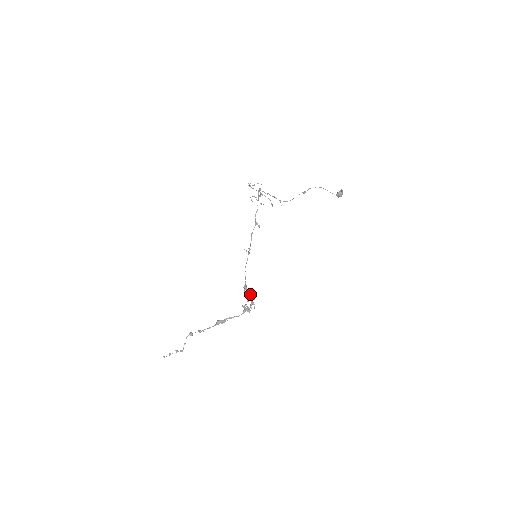
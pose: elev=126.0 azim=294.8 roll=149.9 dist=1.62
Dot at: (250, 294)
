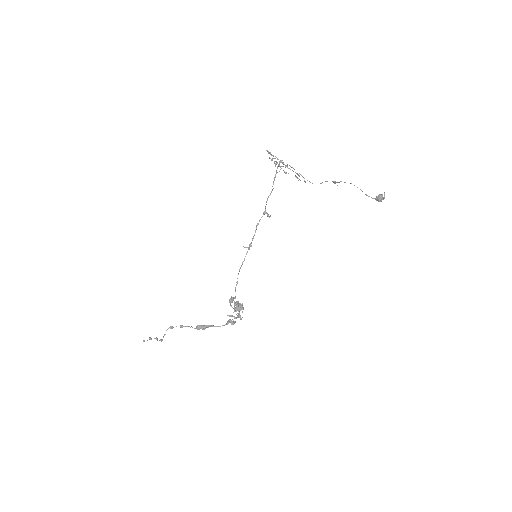
Dot at: (236, 308)
